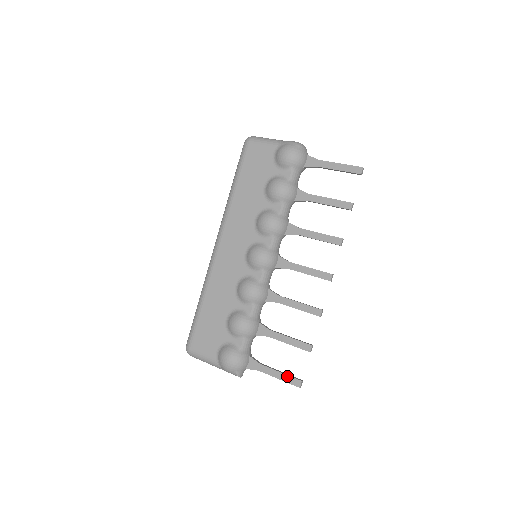
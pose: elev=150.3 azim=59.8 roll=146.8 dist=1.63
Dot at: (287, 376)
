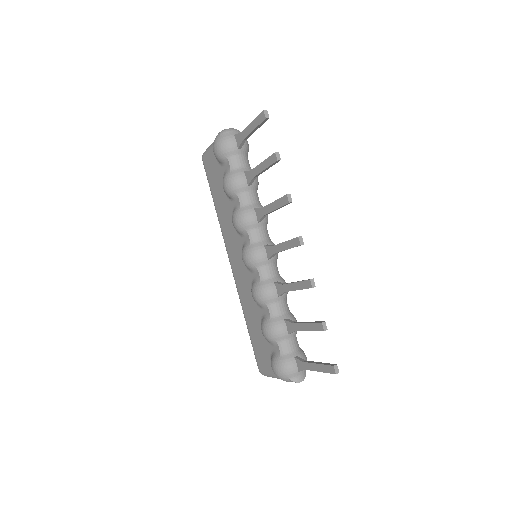
Dot at: (323, 366)
